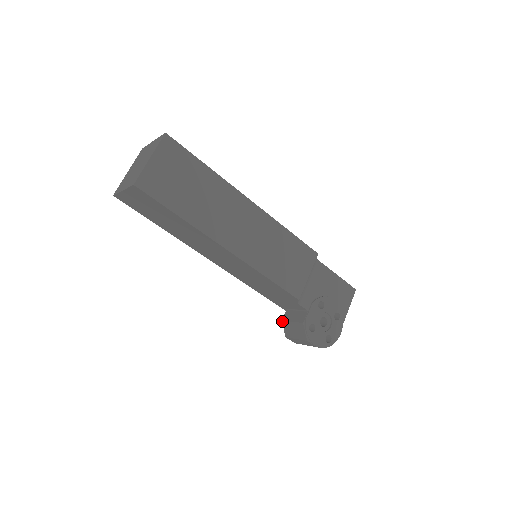
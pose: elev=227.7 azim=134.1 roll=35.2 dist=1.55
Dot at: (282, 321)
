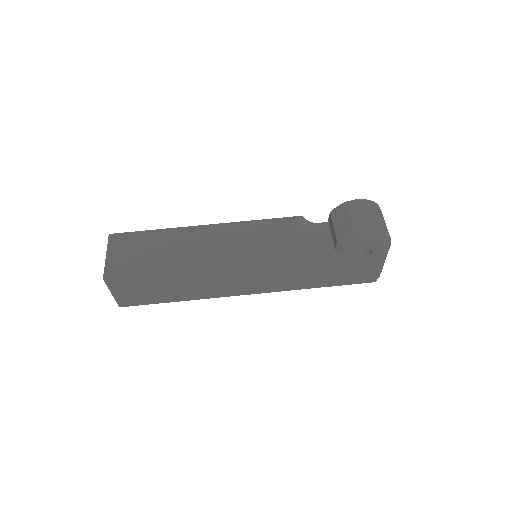
Dot at: (337, 241)
